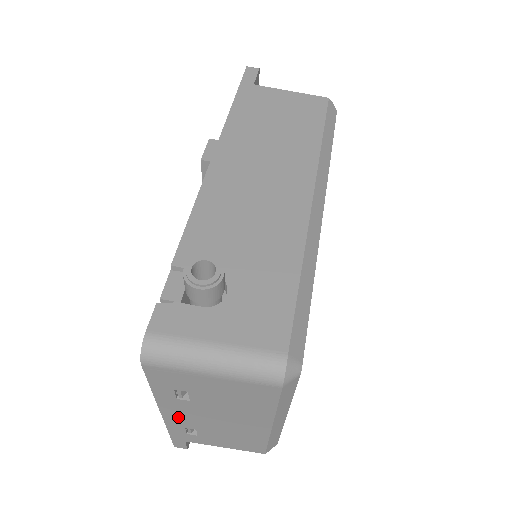
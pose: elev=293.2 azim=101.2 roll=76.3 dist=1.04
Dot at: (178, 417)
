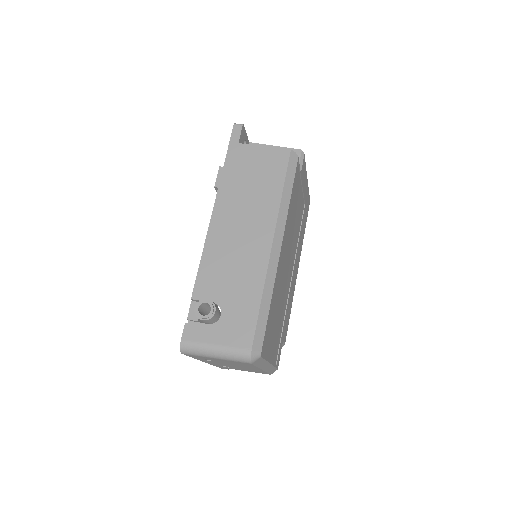
Dot at: (213, 363)
